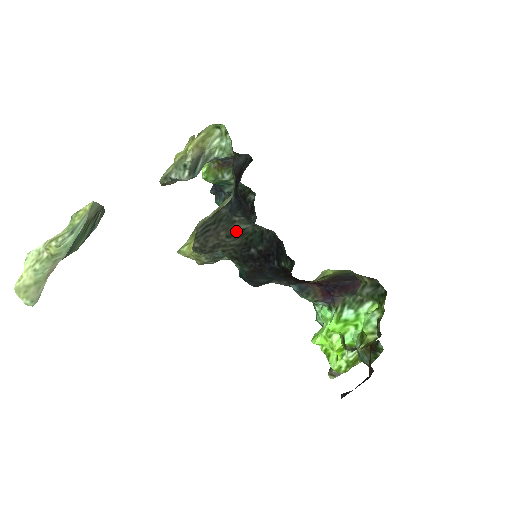
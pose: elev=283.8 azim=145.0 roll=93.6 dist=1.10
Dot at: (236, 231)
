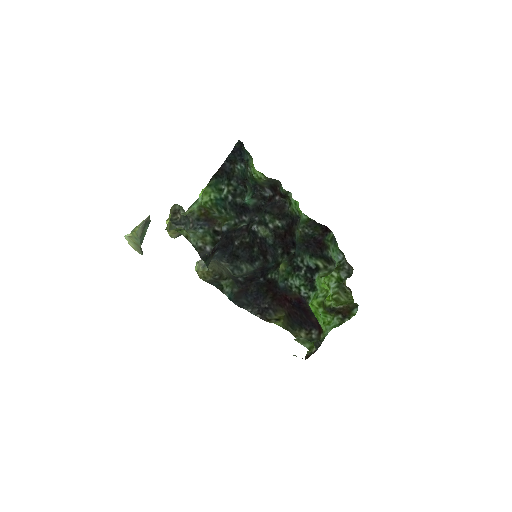
Dot at: occluded
